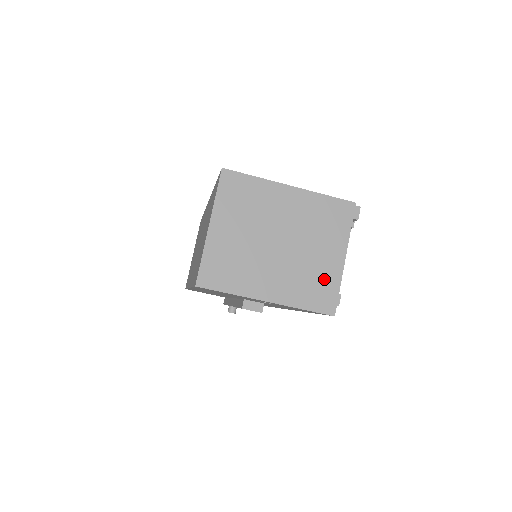
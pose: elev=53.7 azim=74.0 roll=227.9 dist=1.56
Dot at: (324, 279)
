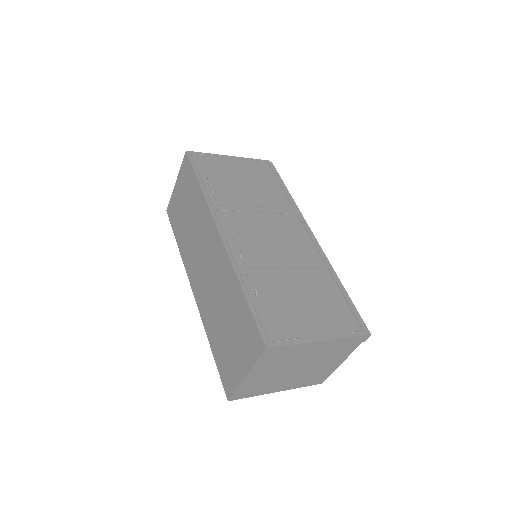
Dot at: (323, 373)
